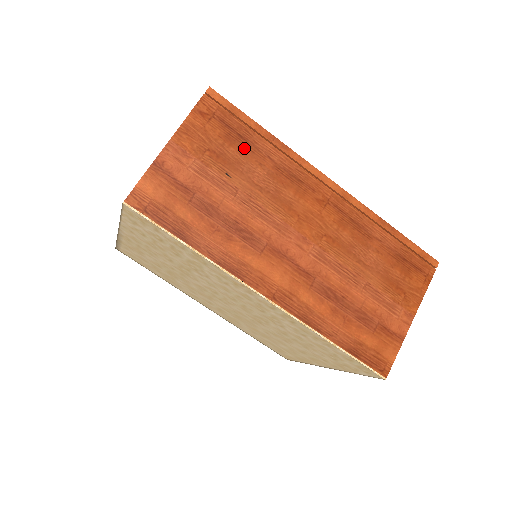
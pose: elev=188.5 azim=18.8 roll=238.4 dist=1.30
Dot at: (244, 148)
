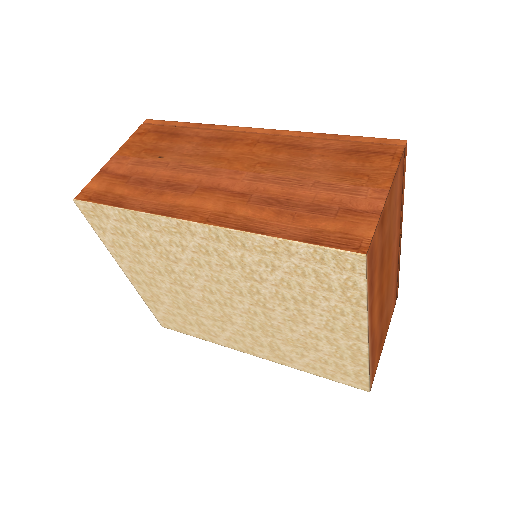
Dot at: (174, 139)
